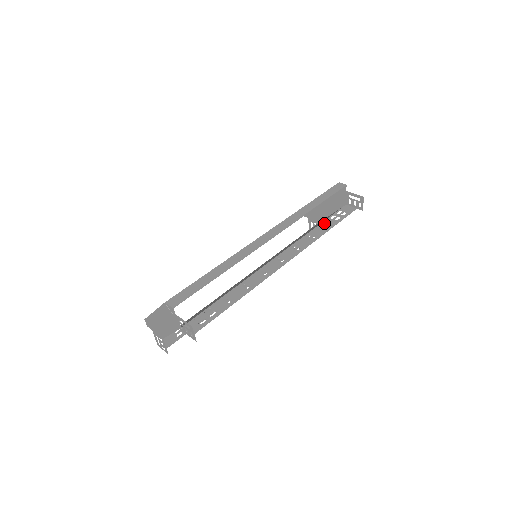
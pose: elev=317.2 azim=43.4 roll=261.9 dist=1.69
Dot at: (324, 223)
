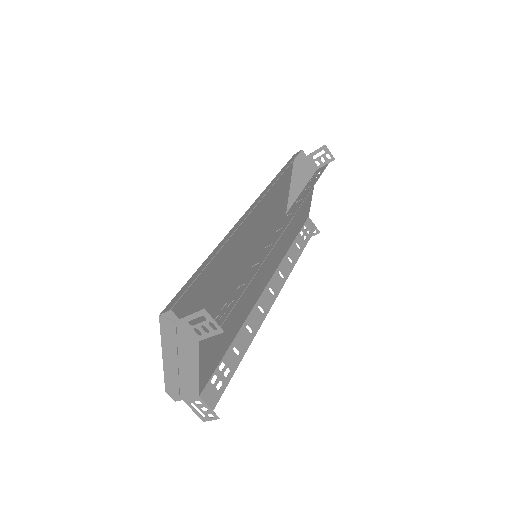
Dot at: (305, 189)
